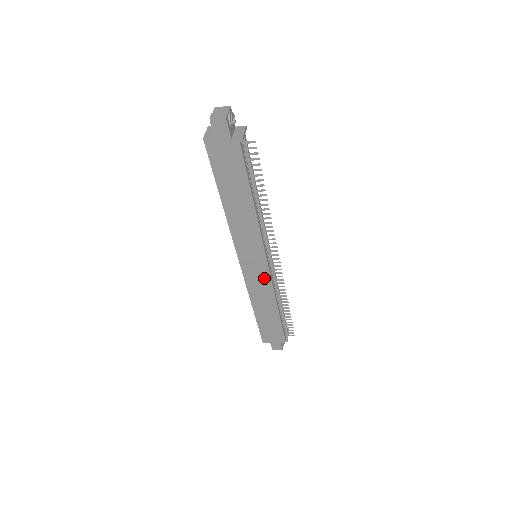
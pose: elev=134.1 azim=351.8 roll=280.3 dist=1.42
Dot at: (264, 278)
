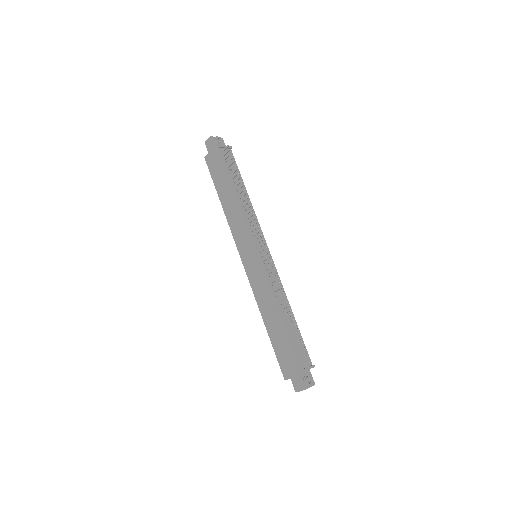
Dot at: (261, 274)
